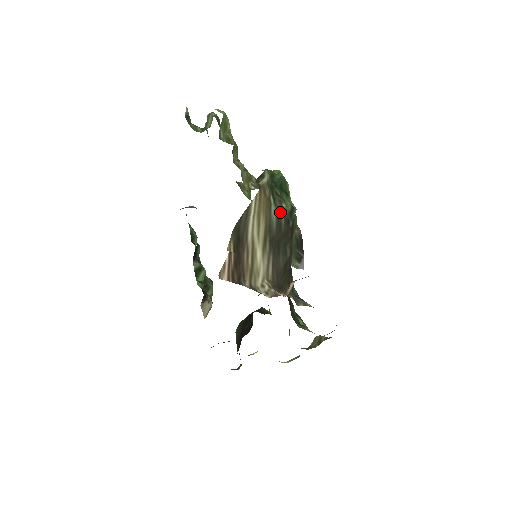
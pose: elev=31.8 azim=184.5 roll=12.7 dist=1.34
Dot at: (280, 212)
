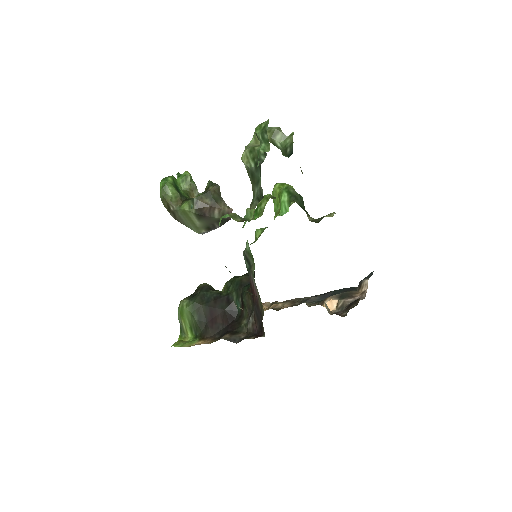
Dot at: occluded
